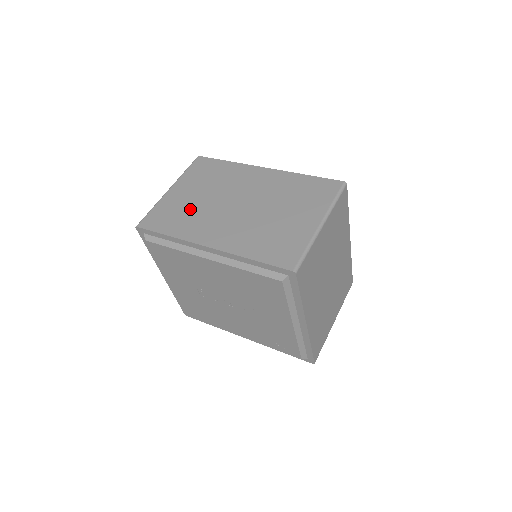
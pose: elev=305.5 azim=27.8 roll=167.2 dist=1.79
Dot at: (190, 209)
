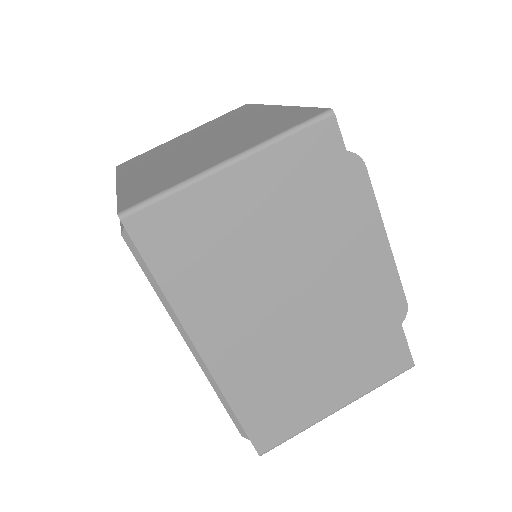
Dot at: (228, 255)
